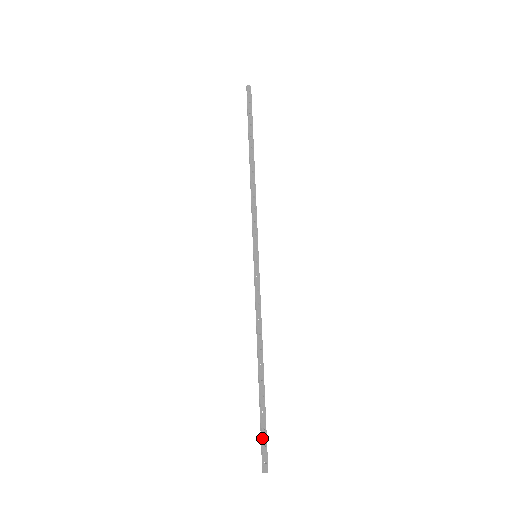
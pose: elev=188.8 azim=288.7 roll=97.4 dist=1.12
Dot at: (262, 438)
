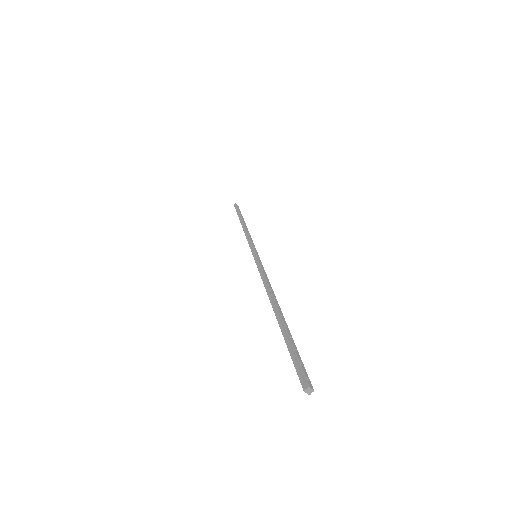
Dot at: (296, 355)
